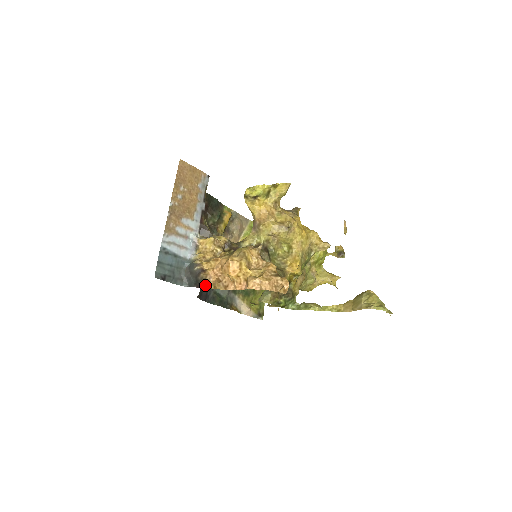
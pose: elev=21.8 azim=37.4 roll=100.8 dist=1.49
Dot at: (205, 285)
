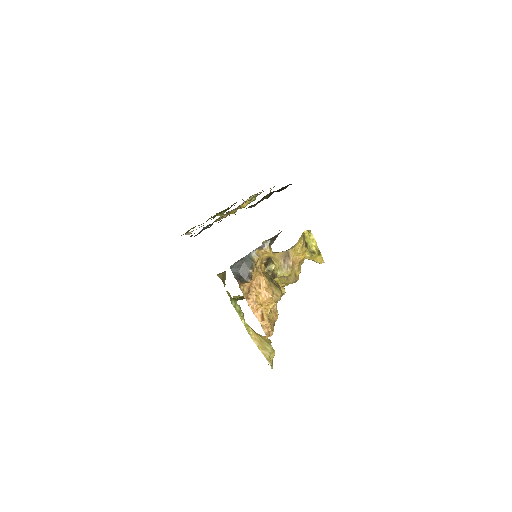
Dot at: (241, 283)
